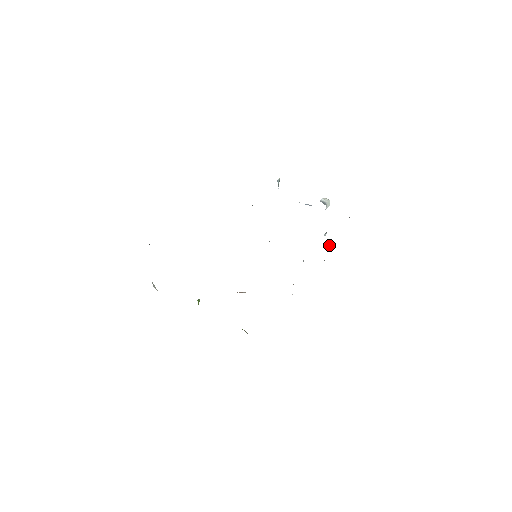
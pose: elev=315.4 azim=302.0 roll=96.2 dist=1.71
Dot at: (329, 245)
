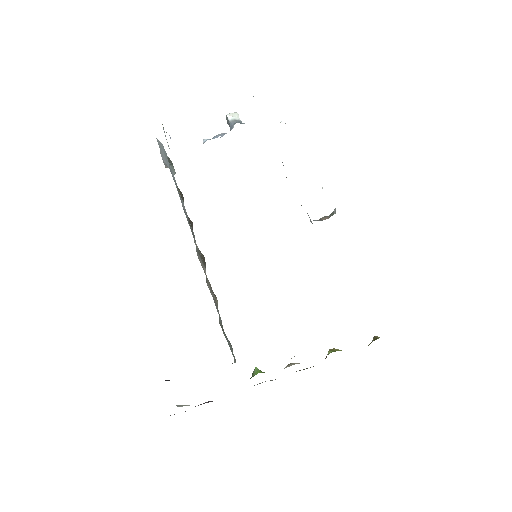
Dot at: occluded
